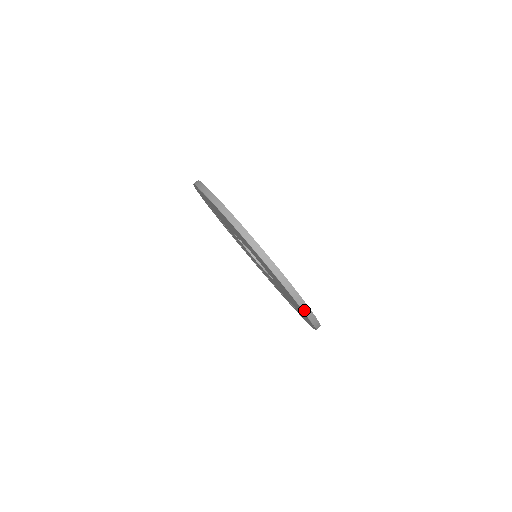
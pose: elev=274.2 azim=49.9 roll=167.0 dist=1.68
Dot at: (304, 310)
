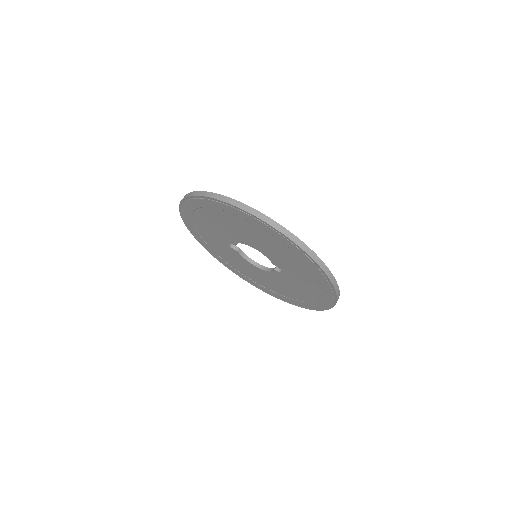
Dot at: (323, 269)
